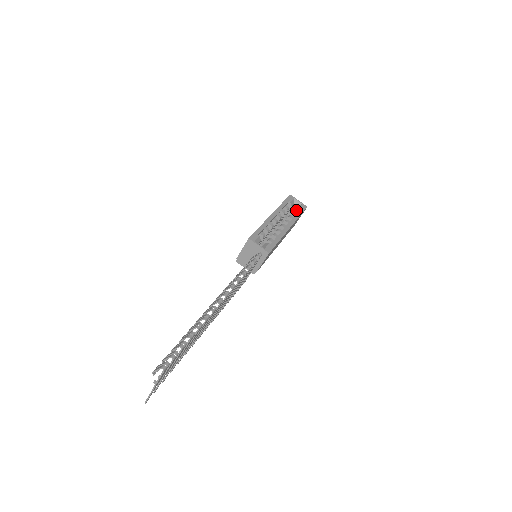
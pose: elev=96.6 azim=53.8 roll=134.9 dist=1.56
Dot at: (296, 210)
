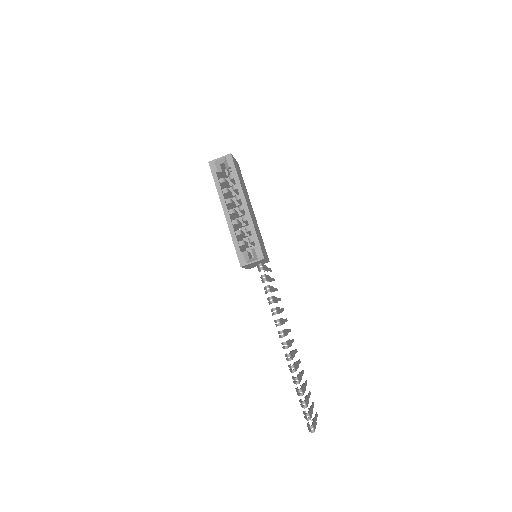
Dot at: (229, 170)
